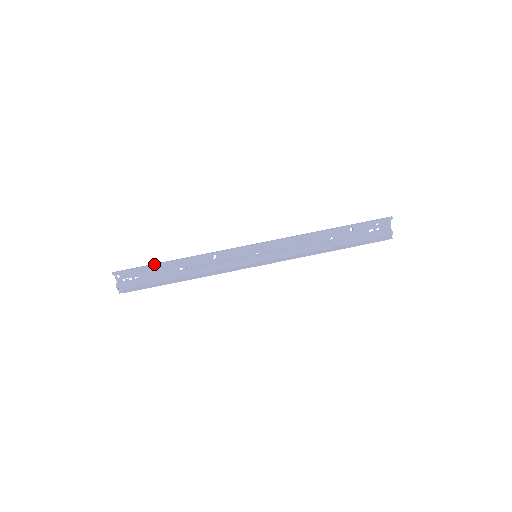
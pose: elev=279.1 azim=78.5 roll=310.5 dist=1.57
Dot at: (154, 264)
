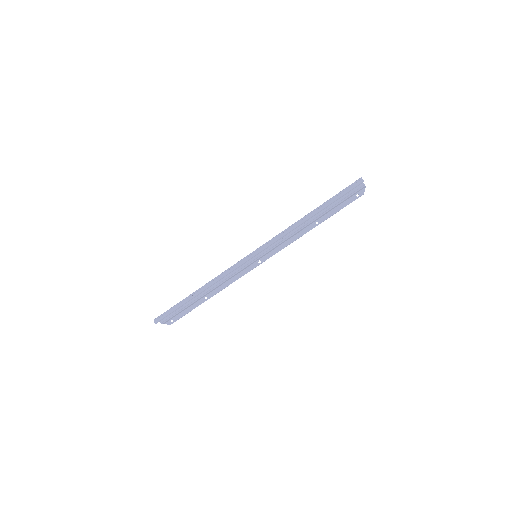
Dot at: (182, 304)
